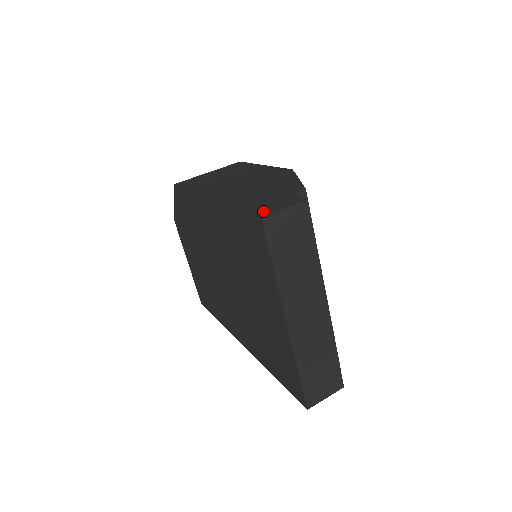
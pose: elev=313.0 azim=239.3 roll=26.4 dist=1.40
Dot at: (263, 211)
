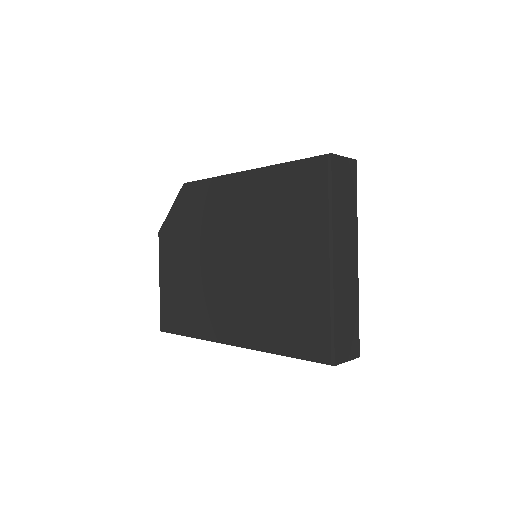
Dot at: occluded
